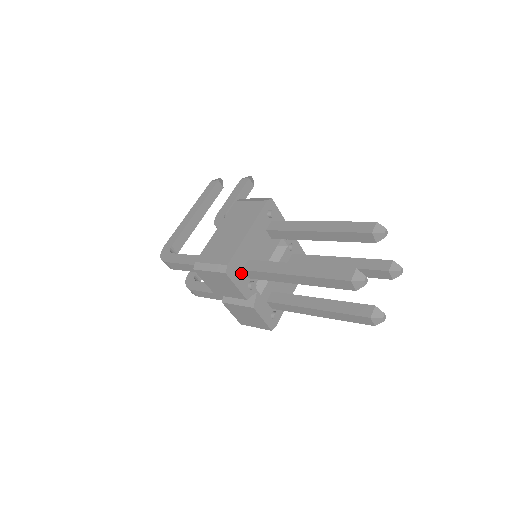
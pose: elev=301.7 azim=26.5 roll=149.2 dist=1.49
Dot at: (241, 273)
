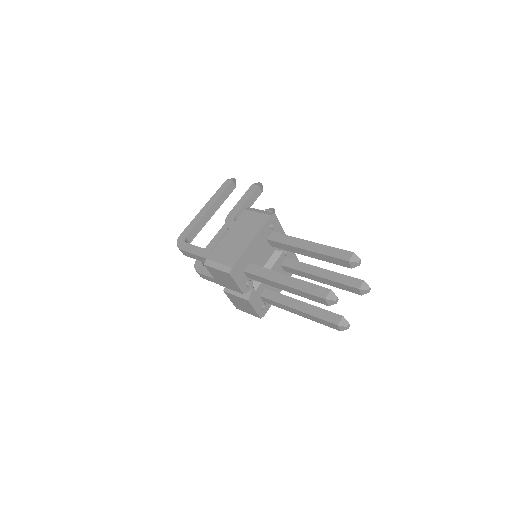
Dot at: (242, 274)
